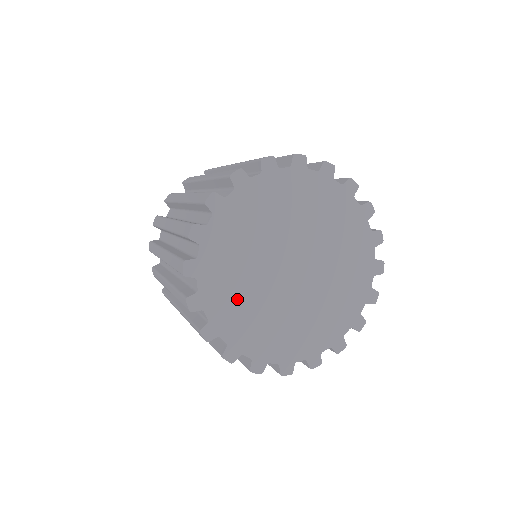
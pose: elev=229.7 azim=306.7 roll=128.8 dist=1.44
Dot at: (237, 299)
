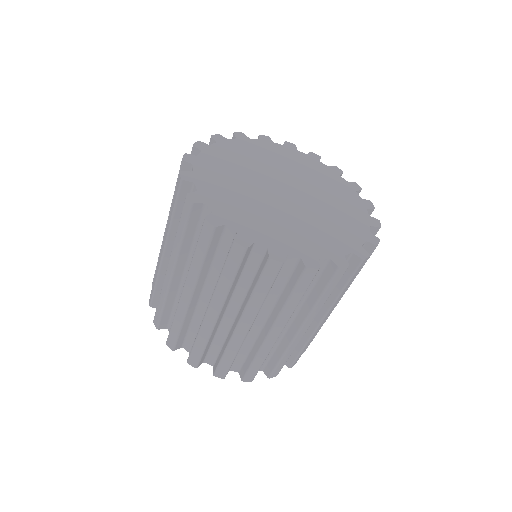
Dot at: (252, 215)
